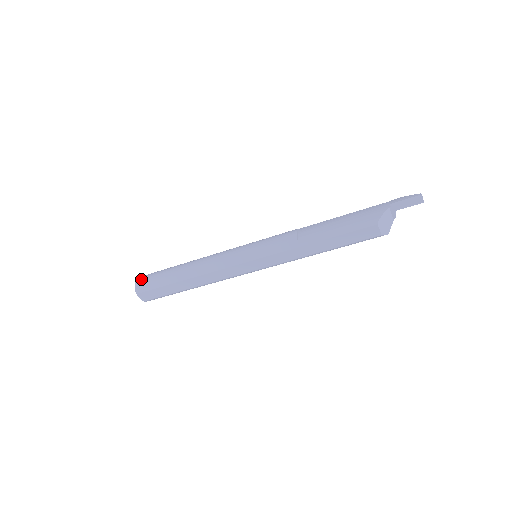
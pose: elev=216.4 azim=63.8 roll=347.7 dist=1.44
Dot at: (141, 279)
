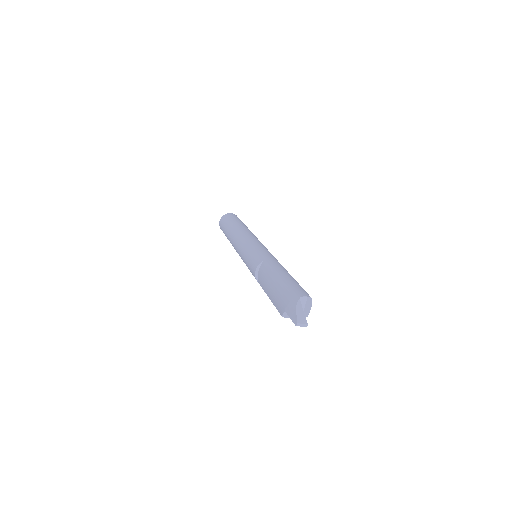
Dot at: (220, 223)
